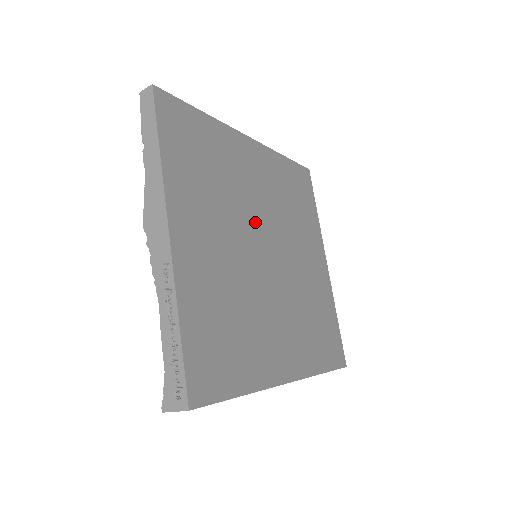
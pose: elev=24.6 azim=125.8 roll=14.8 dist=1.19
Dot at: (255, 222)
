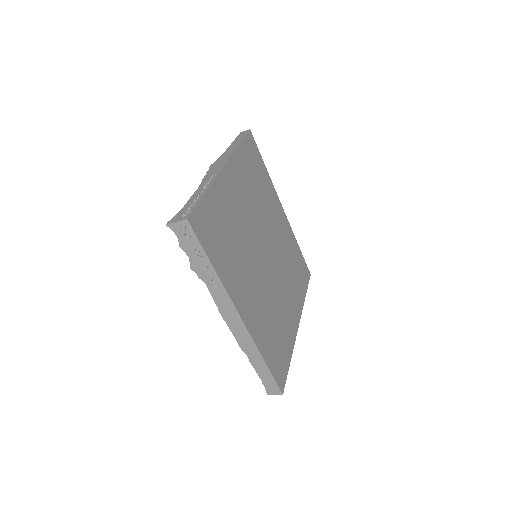
Dot at: (266, 234)
